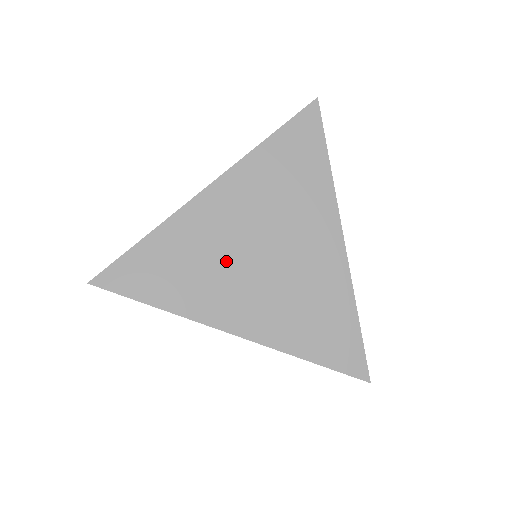
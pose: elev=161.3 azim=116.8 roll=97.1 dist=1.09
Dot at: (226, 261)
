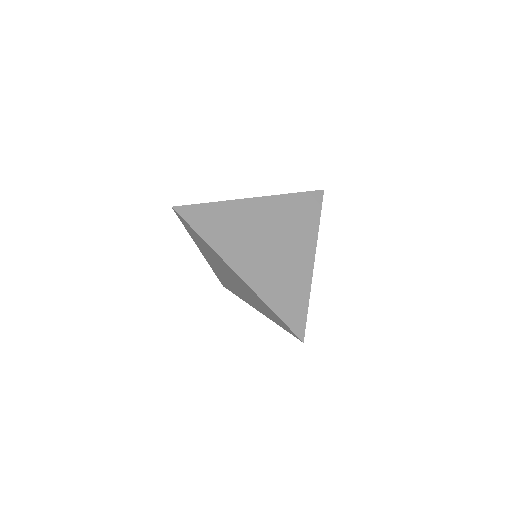
Dot at: (250, 237)
